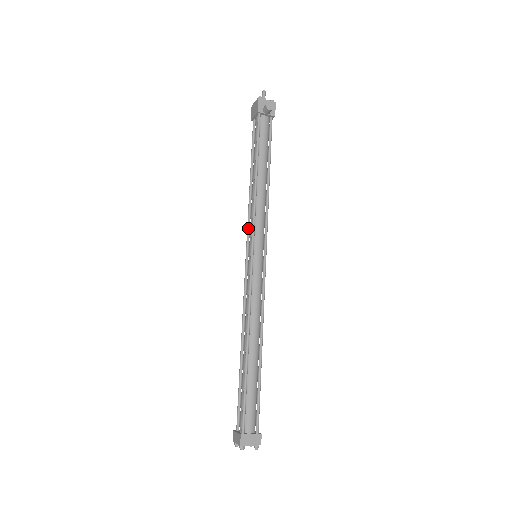
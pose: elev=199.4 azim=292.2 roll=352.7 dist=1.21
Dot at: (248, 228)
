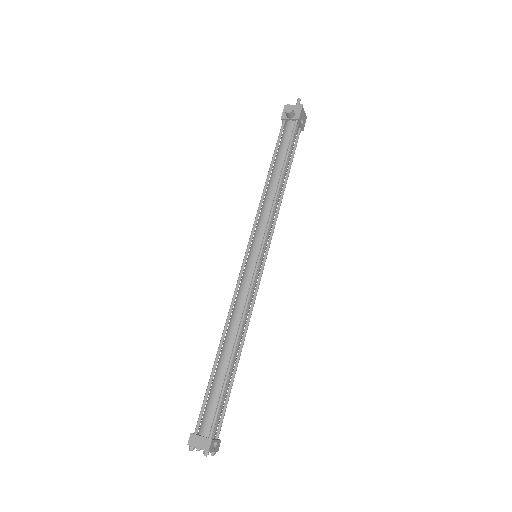
Dot at: occluded
